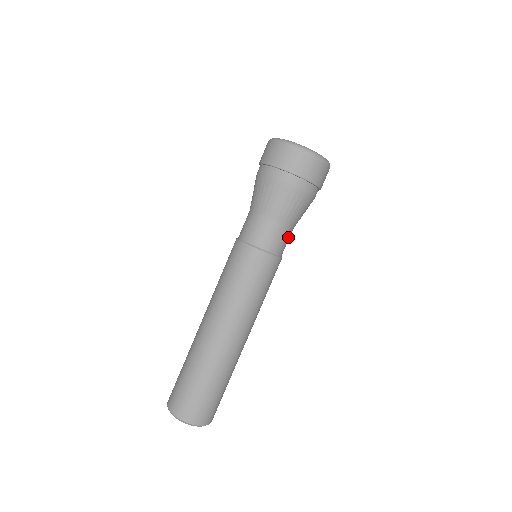
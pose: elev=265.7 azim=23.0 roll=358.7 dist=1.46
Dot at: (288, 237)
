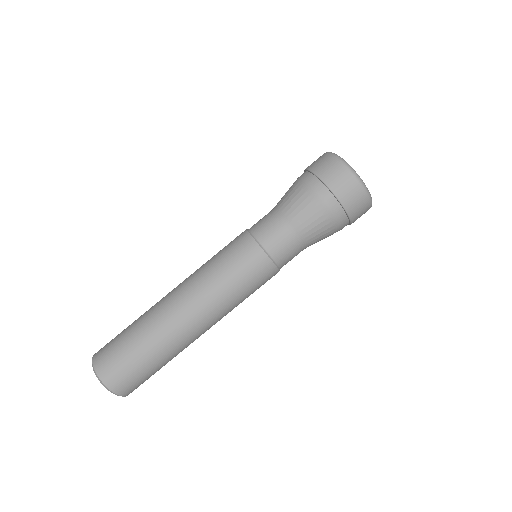
Dot at: (296, 253)
